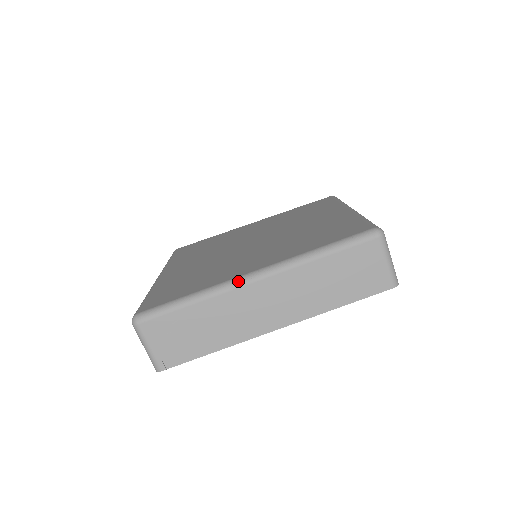
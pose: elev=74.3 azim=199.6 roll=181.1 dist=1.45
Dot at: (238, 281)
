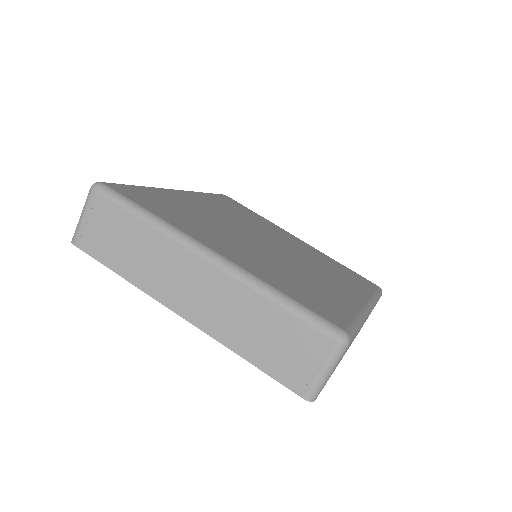
Dot at: (193, 243)
